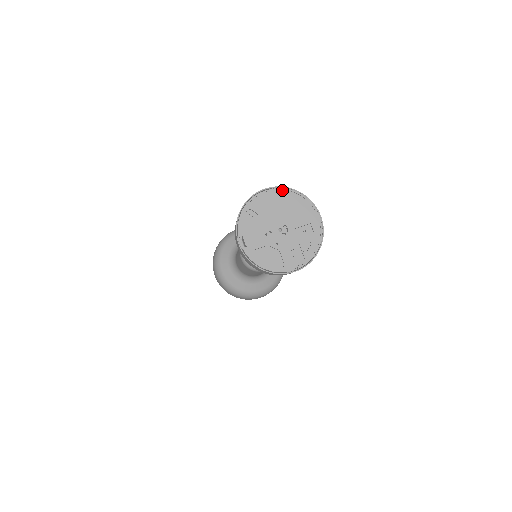
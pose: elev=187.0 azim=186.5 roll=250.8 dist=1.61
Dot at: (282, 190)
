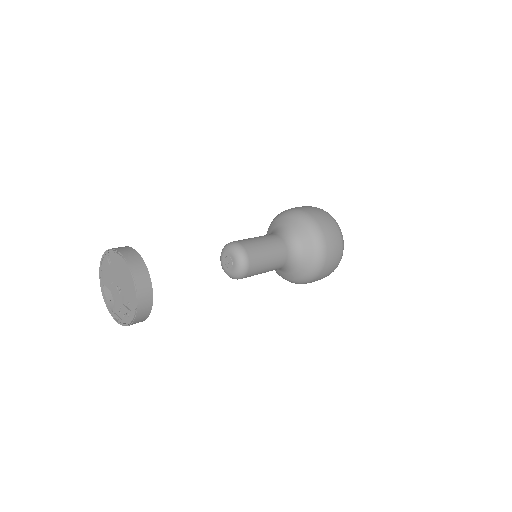
Dot at: (125, 262)
